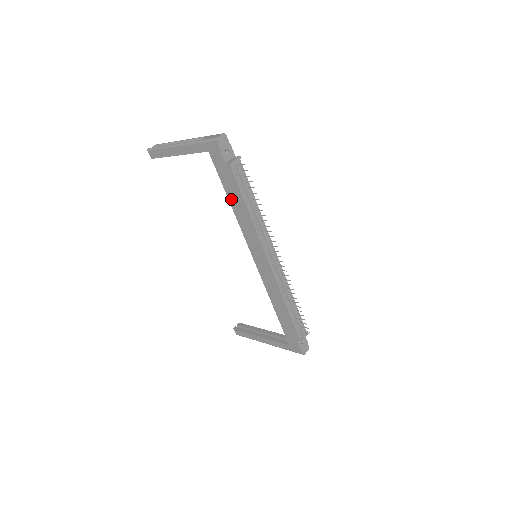
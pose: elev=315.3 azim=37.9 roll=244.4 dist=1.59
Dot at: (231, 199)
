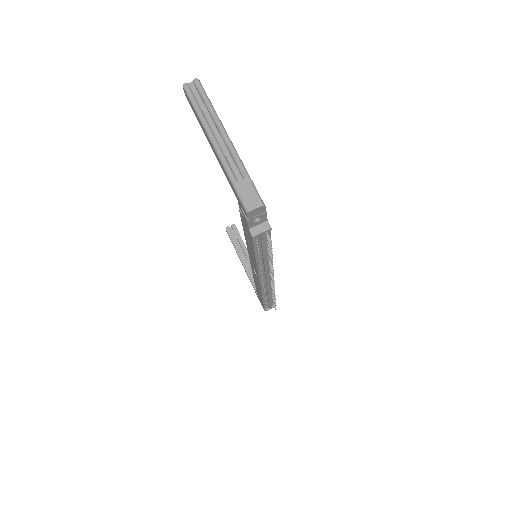
Dot at: (245, 235)
